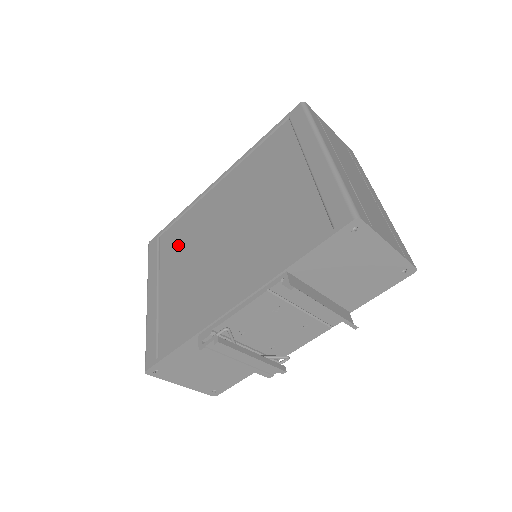
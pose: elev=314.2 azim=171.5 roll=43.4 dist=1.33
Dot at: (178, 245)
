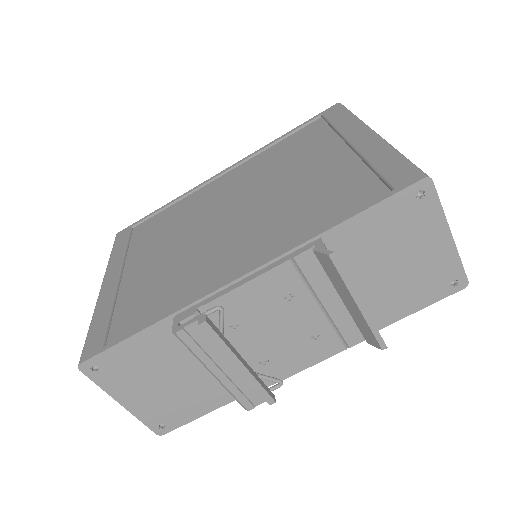
Dot at: (158, 232)
